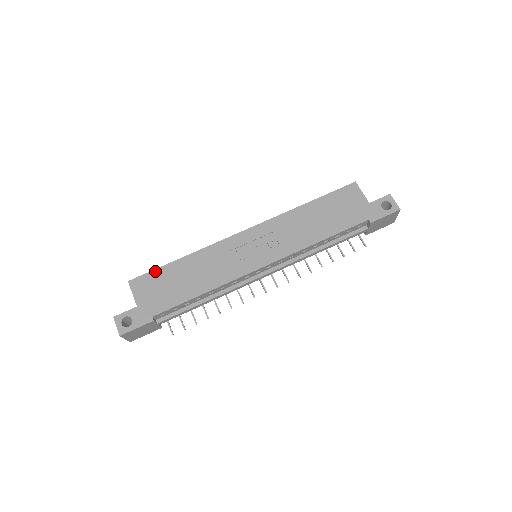
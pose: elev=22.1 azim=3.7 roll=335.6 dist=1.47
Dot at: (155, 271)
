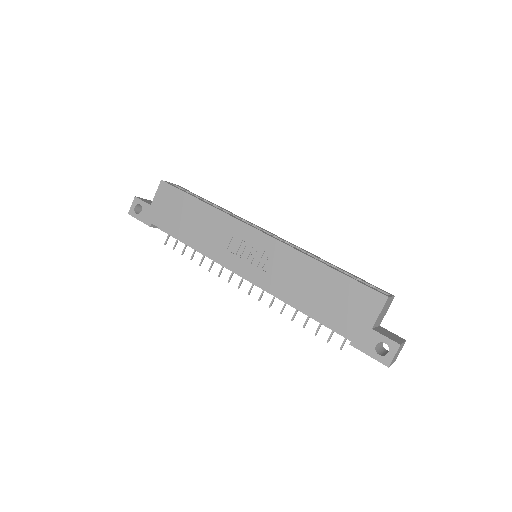
Dot at: (180, 192)
